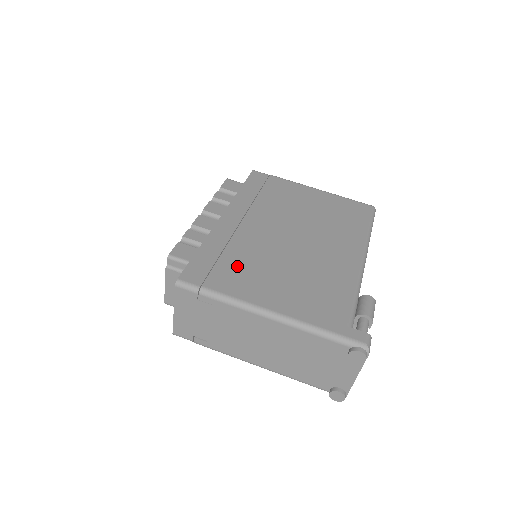
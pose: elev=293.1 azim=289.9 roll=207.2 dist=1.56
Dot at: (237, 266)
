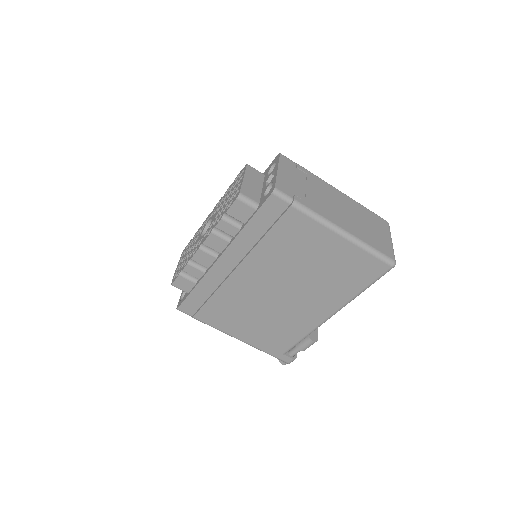
Dot at: (221, 308)
